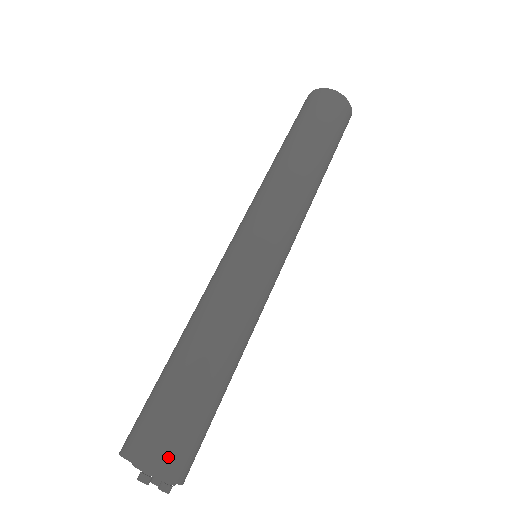
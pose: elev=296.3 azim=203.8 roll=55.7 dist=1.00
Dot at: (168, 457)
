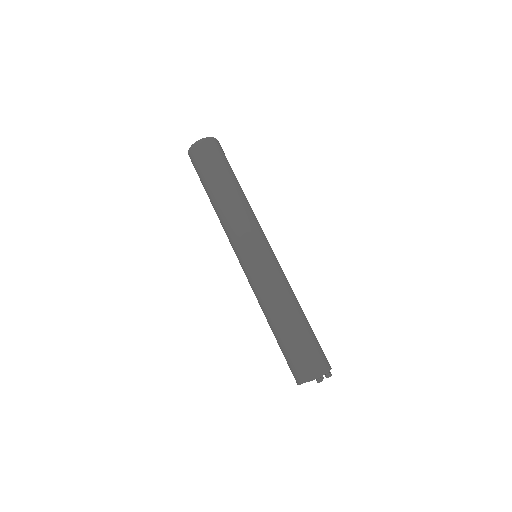
Dot at: (320, 364)
